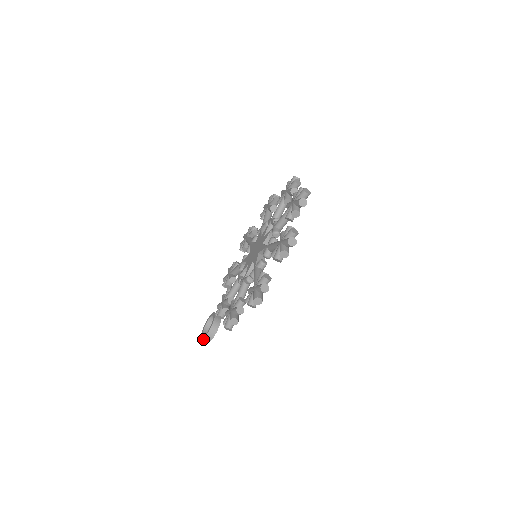
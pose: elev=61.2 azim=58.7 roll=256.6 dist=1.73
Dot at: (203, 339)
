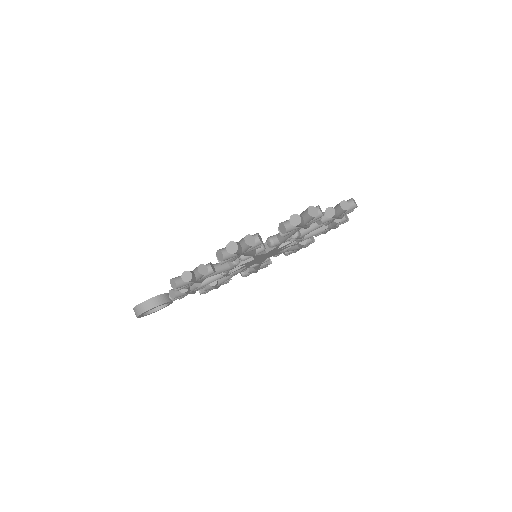
Dot at: (136, 307)
